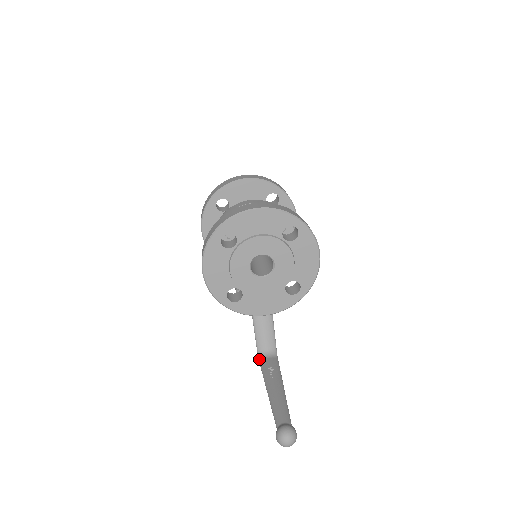
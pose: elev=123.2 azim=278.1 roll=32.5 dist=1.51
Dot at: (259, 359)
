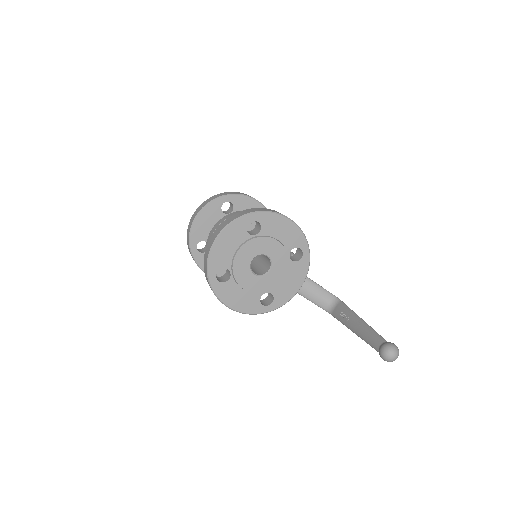
Dot at: (331, 314)
